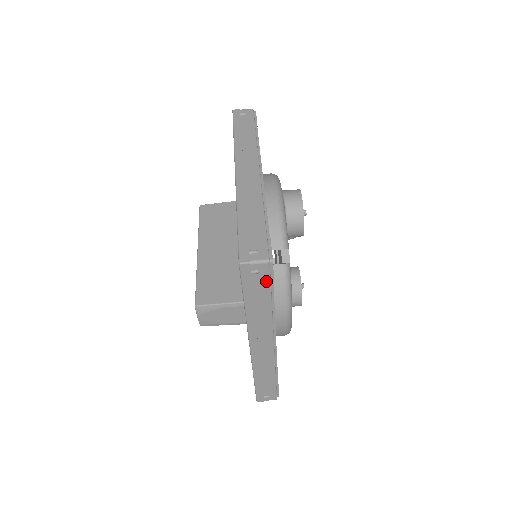
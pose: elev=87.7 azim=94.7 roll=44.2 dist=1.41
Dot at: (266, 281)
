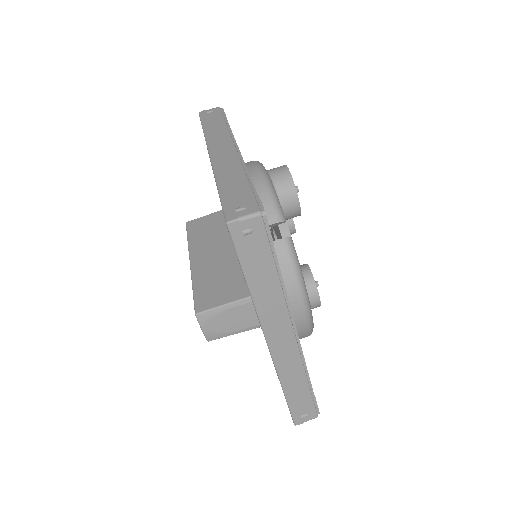
Dot at: (264, 243)
